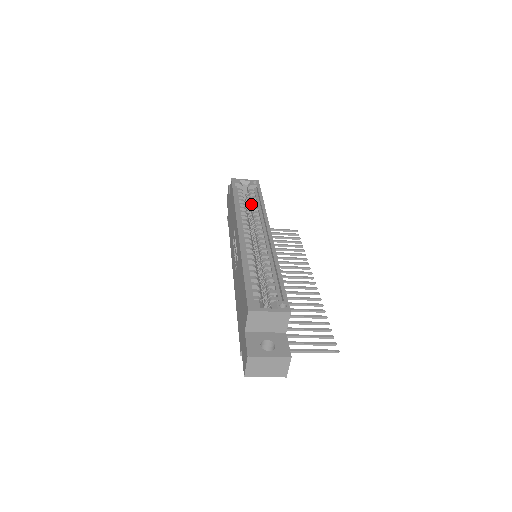
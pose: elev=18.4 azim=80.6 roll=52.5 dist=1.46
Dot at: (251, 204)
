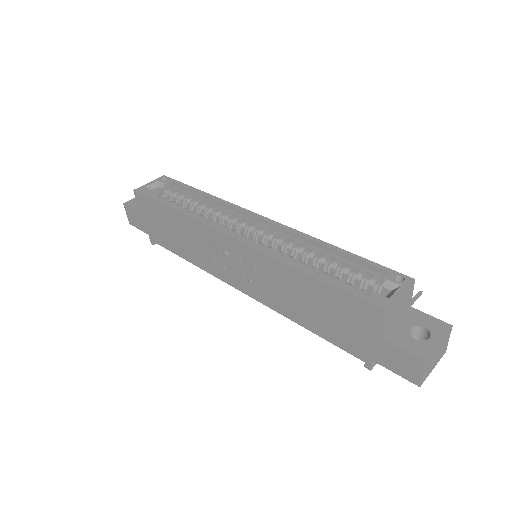
Dot at: (191, 204)
